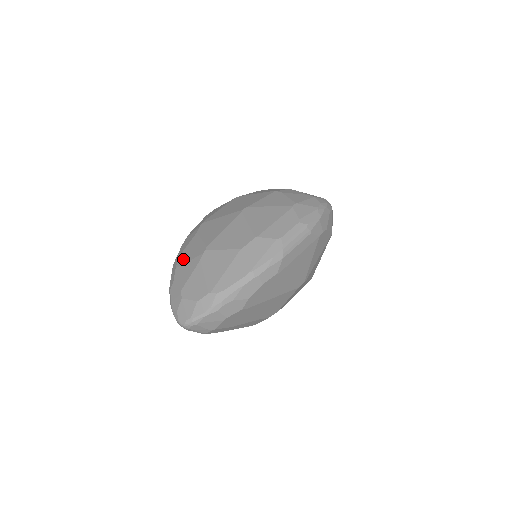
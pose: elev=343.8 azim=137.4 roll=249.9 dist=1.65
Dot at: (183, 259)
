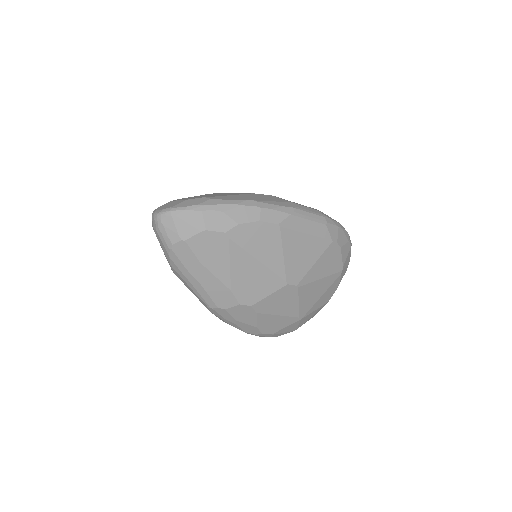
Dot at: occluded
